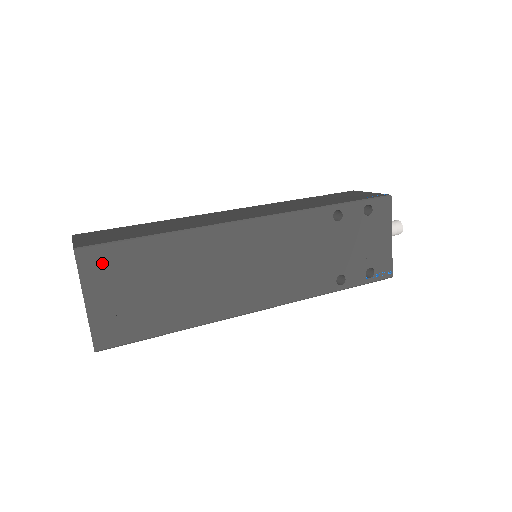
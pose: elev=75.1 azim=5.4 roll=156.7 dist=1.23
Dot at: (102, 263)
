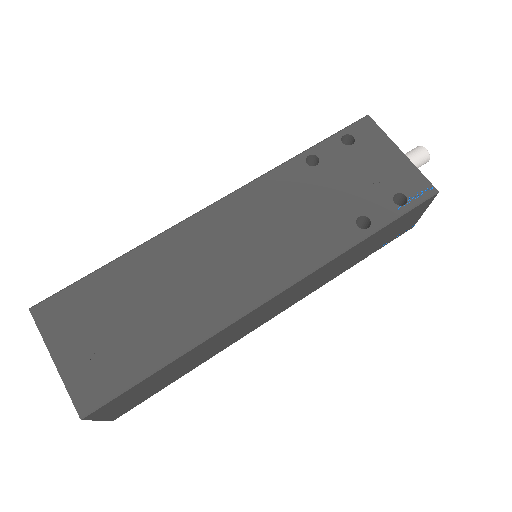
Dot at: (61, 312)
